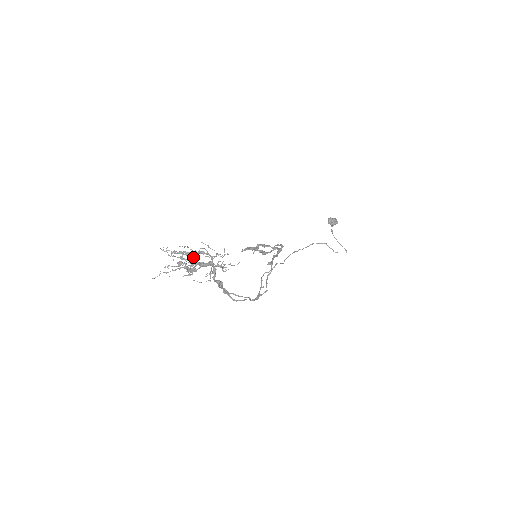
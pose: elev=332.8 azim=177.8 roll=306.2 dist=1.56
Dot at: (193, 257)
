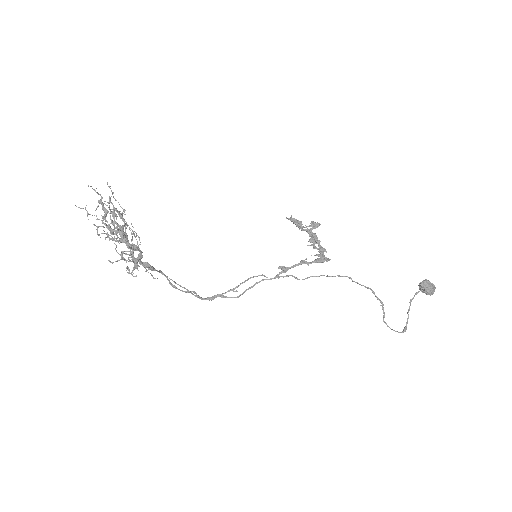
Dot at: (124, 223)
